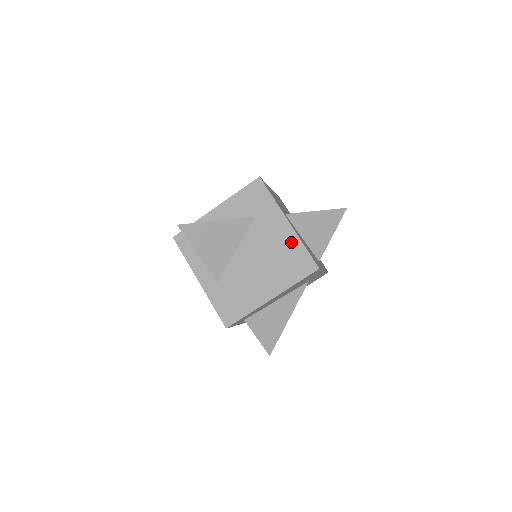
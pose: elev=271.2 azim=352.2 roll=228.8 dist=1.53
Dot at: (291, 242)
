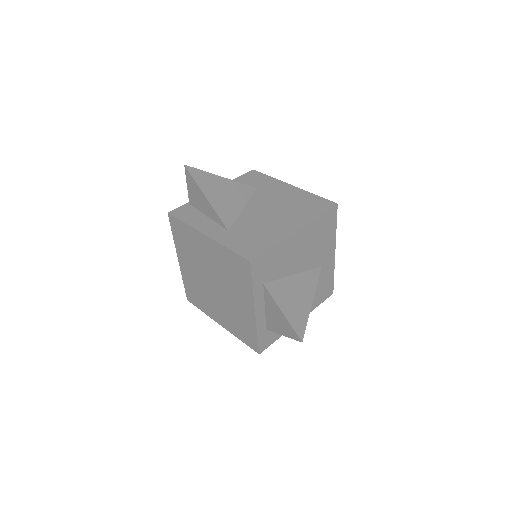
Dot at: (300, 195)
